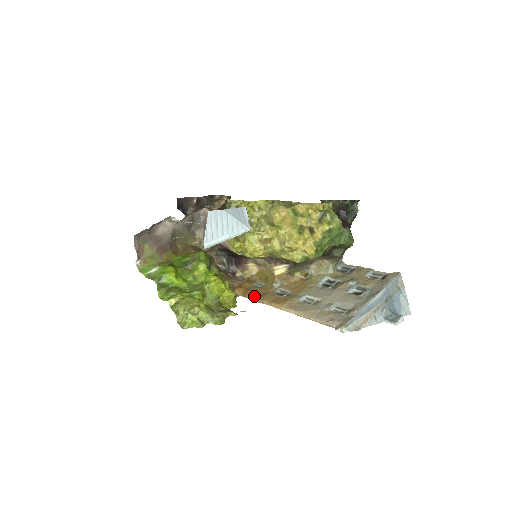
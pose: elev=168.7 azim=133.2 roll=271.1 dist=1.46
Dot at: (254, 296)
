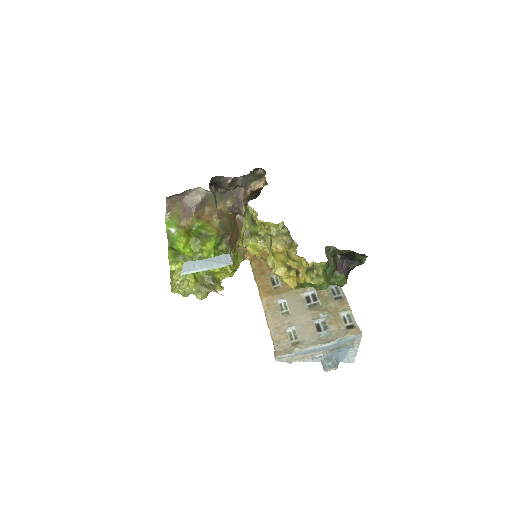
Dot at: (255, 269)
